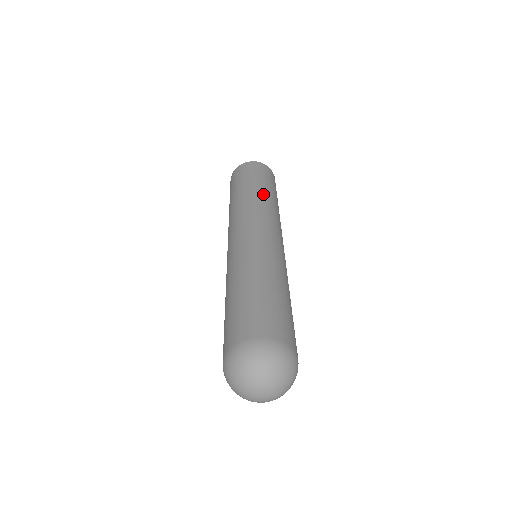
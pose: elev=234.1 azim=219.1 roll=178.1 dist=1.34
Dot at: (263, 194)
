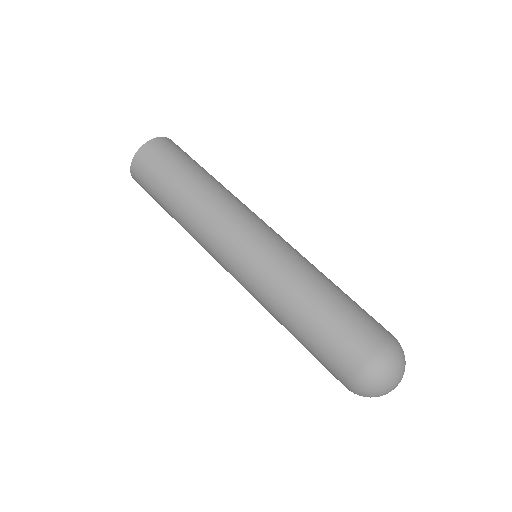
Dot at: (187, 200)
